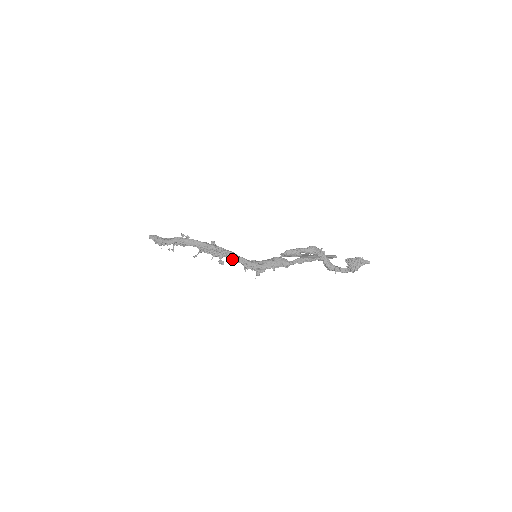
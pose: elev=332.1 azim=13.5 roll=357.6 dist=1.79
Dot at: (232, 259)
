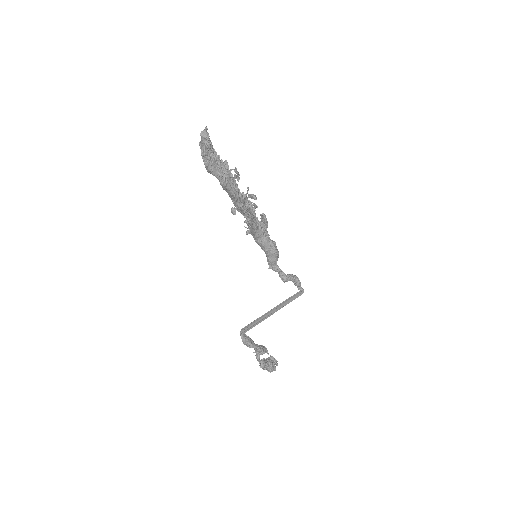
Dot at: occluded
